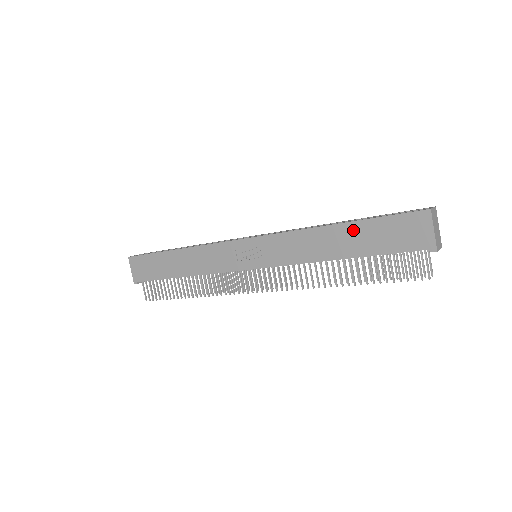
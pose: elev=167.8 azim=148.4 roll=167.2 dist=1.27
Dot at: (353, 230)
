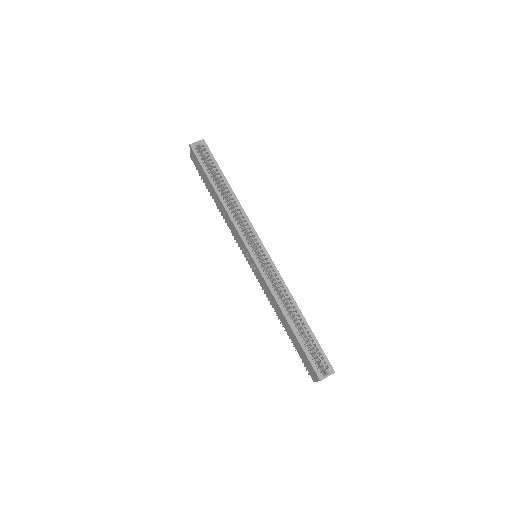
Dot at: (292, 333)
